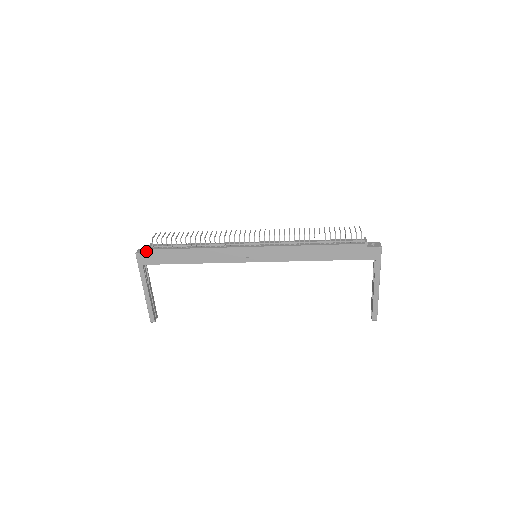
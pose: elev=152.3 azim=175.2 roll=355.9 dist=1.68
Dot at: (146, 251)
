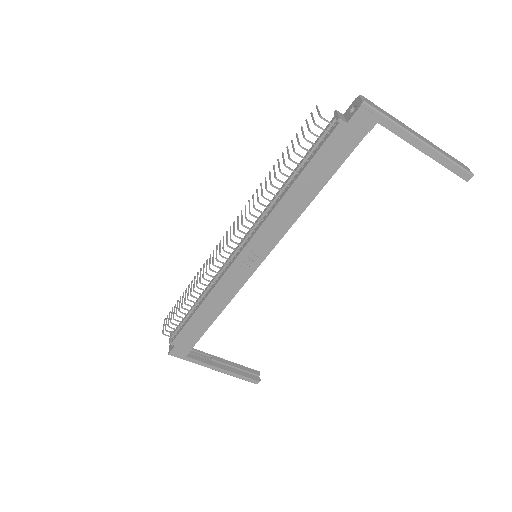
Dot at: occluded
